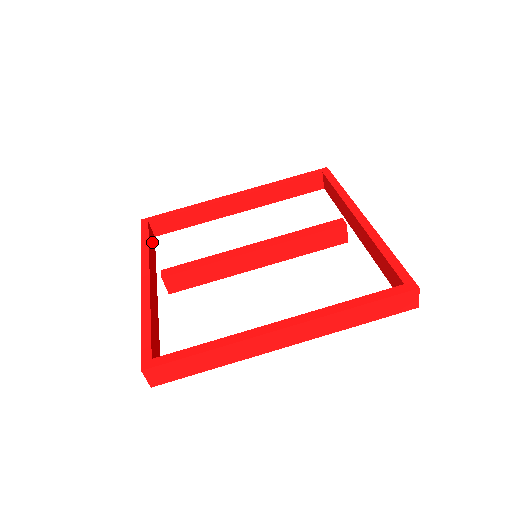
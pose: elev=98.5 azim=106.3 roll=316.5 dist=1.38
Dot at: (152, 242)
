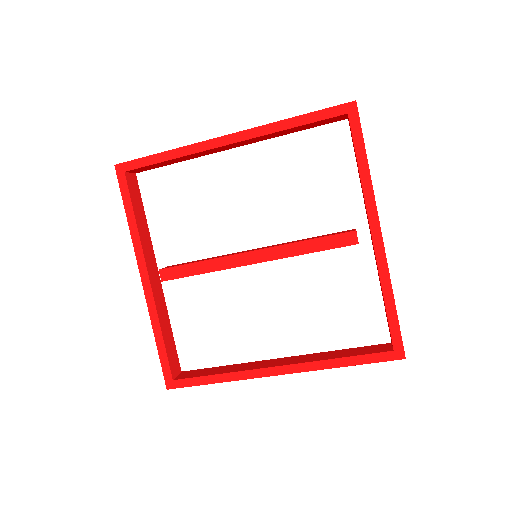
Dot at: (136, 198)
